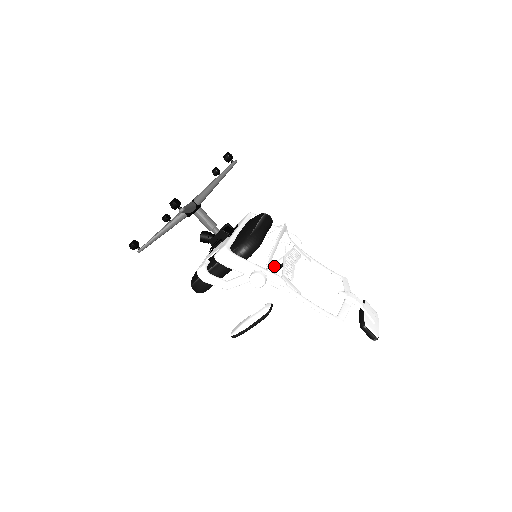
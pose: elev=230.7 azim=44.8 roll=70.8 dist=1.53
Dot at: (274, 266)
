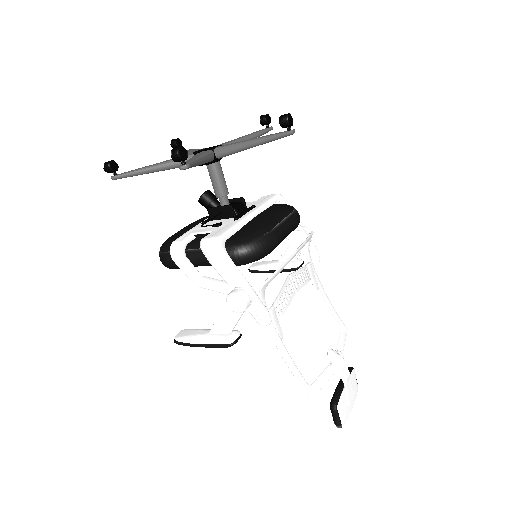
Dot at: (274, 266)
